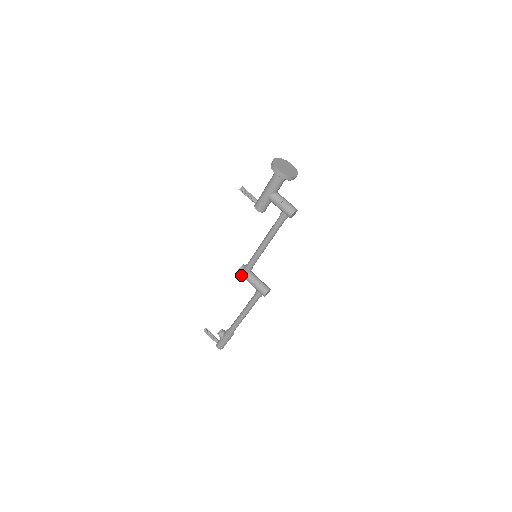
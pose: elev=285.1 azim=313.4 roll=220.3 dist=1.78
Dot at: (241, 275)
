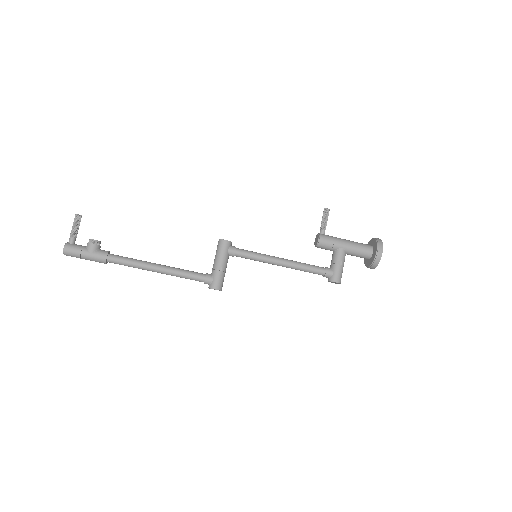
Dot at: (221, 246)
